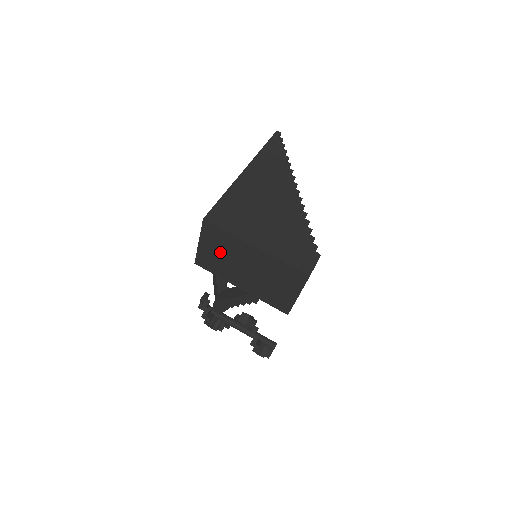
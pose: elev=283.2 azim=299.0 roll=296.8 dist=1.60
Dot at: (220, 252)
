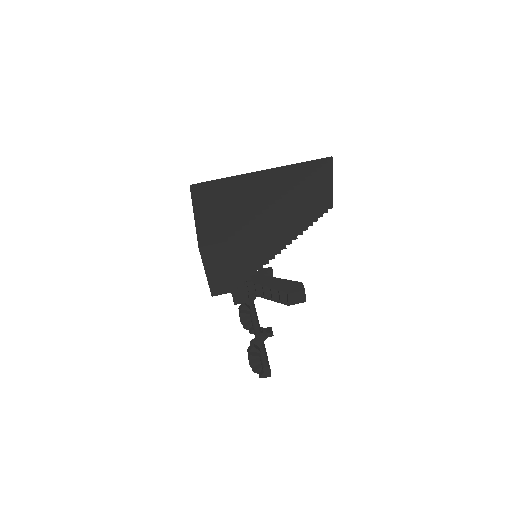
Dot at: occluded
